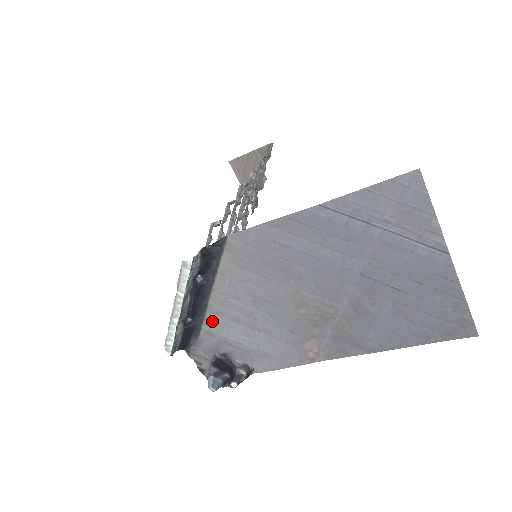
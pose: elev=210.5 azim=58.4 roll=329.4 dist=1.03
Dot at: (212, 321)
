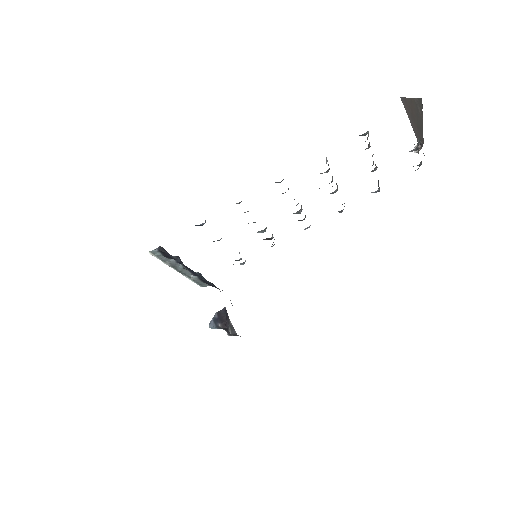
Dot at: occluded
